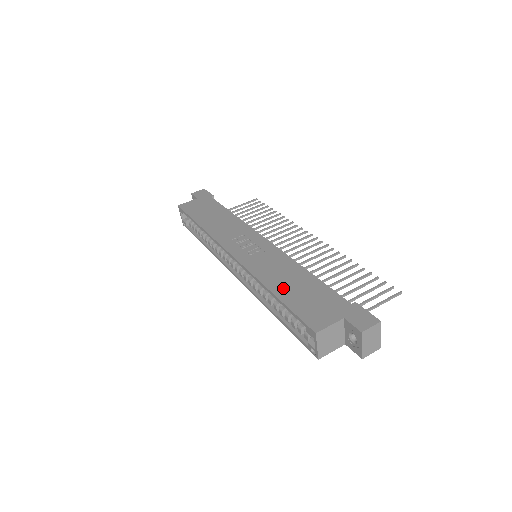
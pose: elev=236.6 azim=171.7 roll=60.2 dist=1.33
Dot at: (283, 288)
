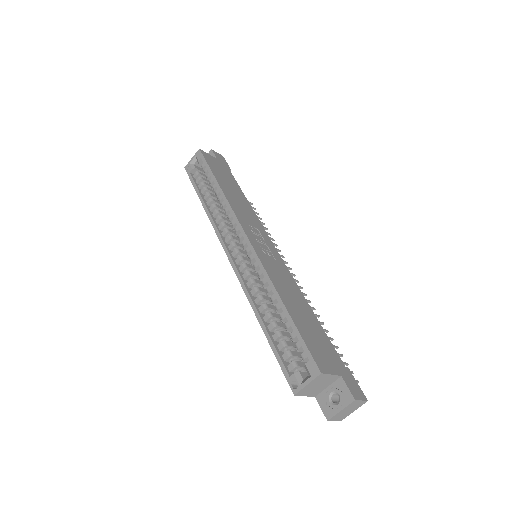
Dot at: (293, 308)
